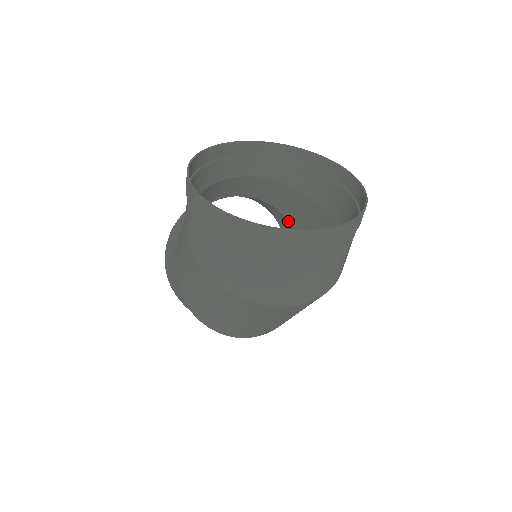
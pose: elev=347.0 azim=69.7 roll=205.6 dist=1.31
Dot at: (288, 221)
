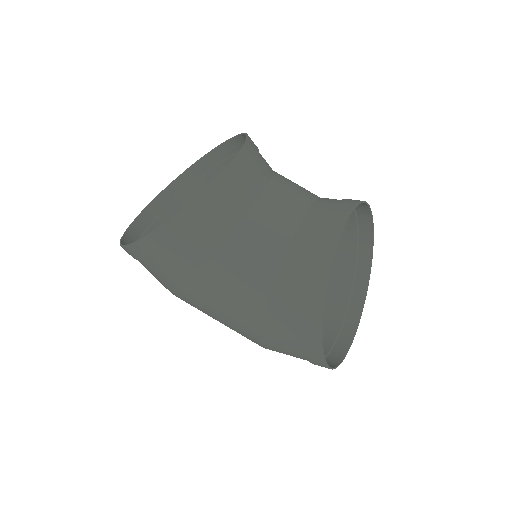
Dot at: occluded
